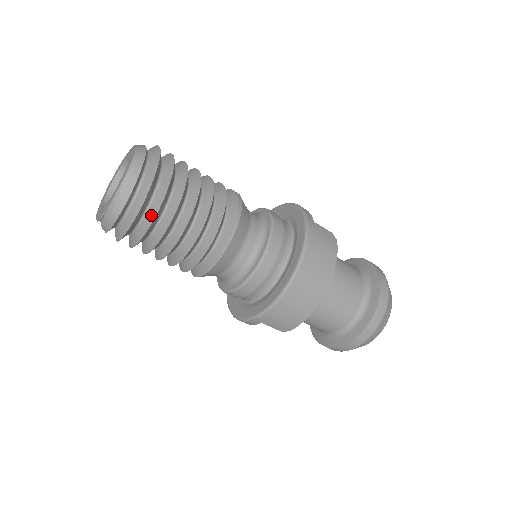
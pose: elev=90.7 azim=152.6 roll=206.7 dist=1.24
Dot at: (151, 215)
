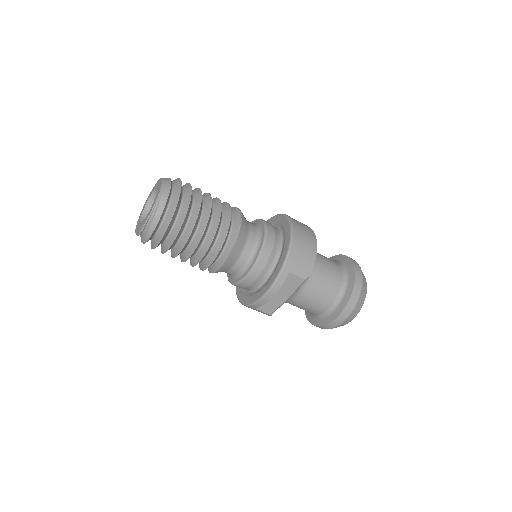
Dot at: (187, 198)
